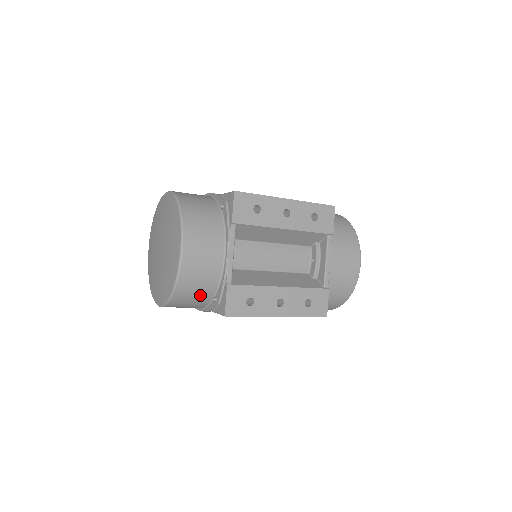
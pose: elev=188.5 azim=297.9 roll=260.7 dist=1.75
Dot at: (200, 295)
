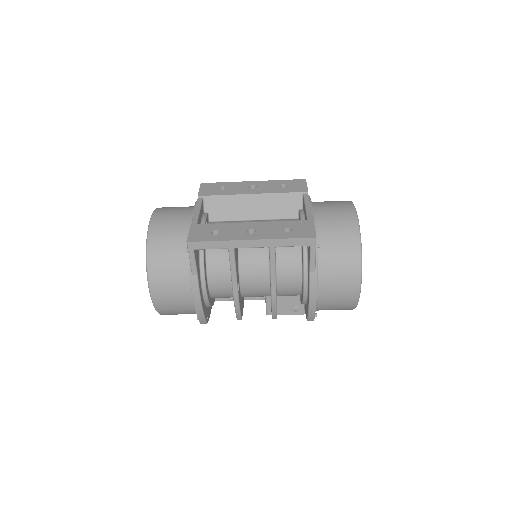
Dot at: (174, 252)
